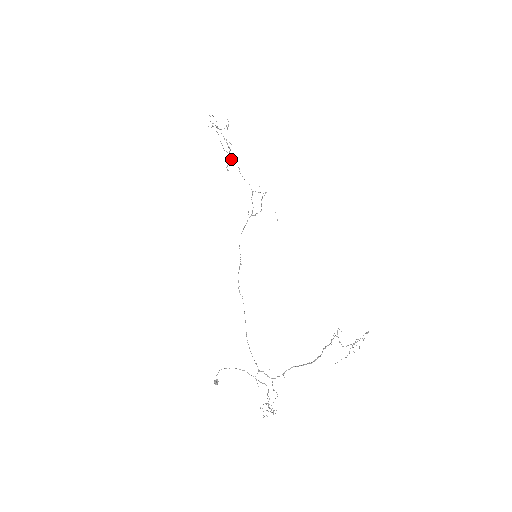
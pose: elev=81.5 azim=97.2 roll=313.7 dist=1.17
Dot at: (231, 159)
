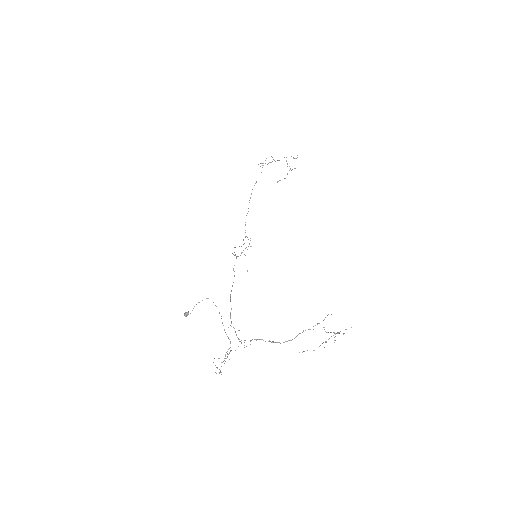
Dot at: occluded
